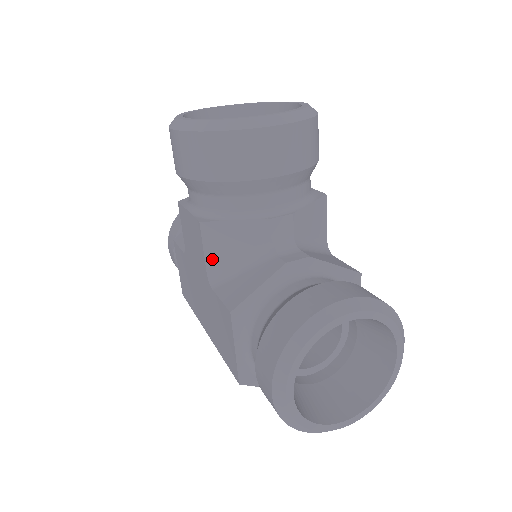
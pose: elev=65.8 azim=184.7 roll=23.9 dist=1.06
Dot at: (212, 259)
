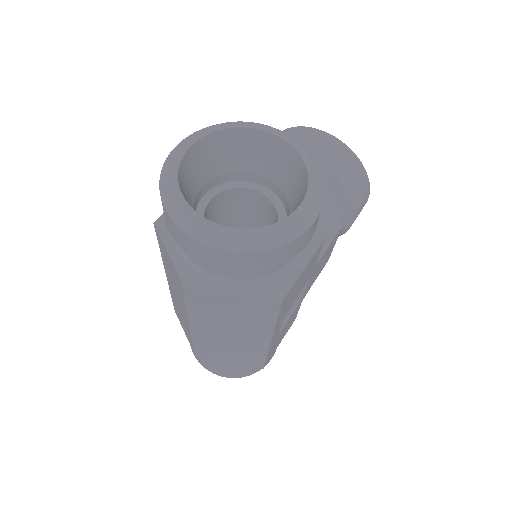
Dot at: occluded
